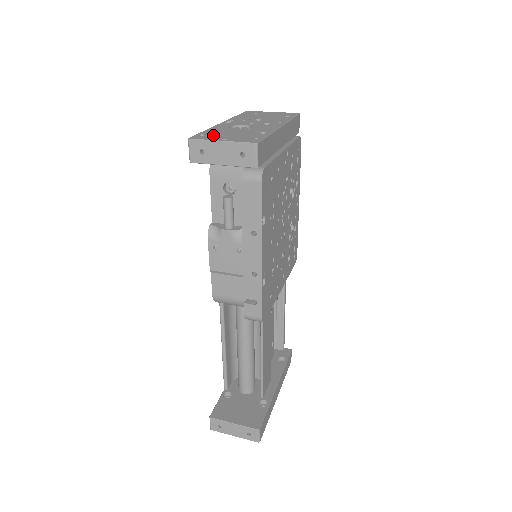
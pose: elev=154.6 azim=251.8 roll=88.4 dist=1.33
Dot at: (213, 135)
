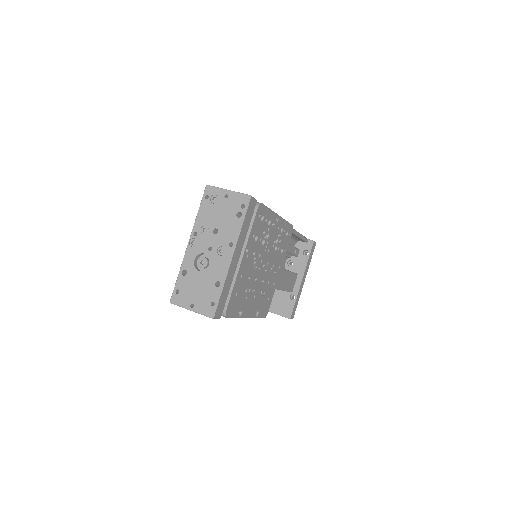
Dot at: (184, 293)
